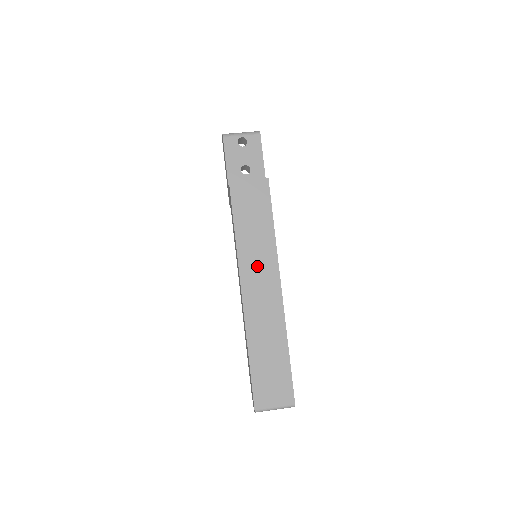
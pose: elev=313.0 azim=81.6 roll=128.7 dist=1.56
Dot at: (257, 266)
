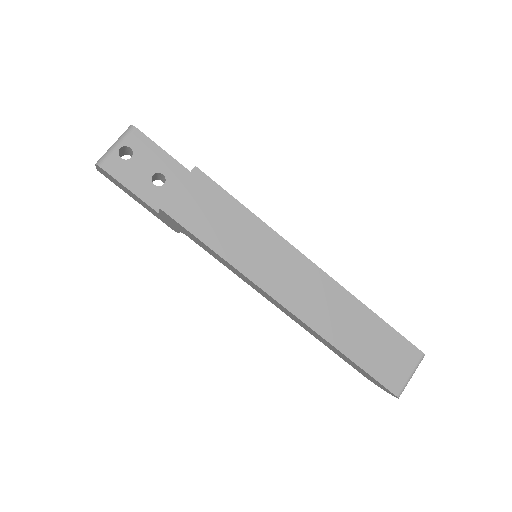
Dot at: (271, 265)
